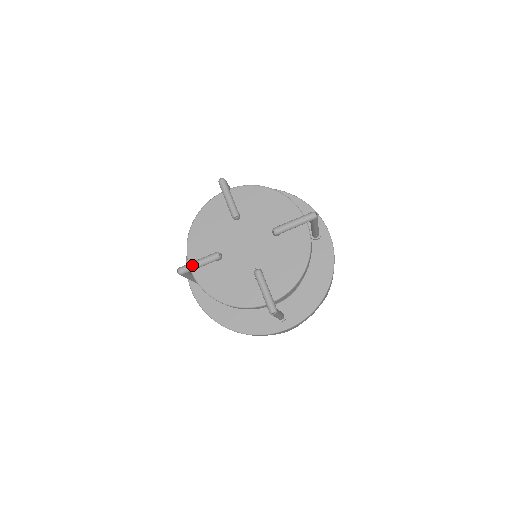
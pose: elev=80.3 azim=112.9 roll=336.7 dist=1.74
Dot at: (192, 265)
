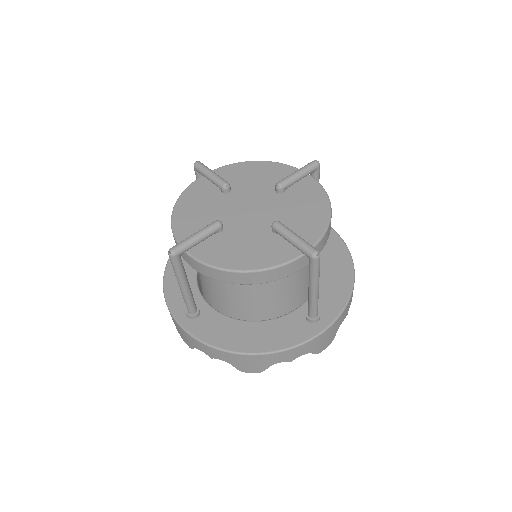
Dot at: (188, 239)
